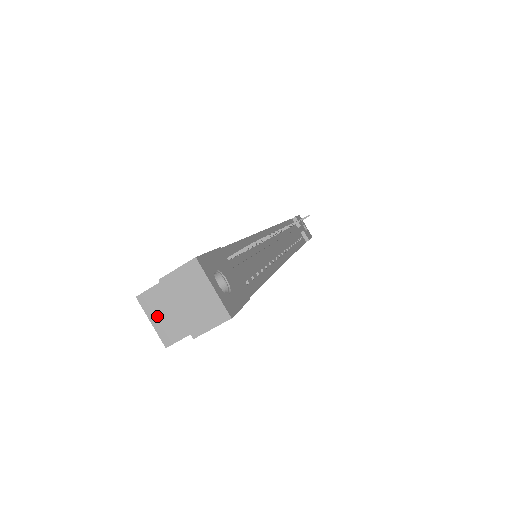
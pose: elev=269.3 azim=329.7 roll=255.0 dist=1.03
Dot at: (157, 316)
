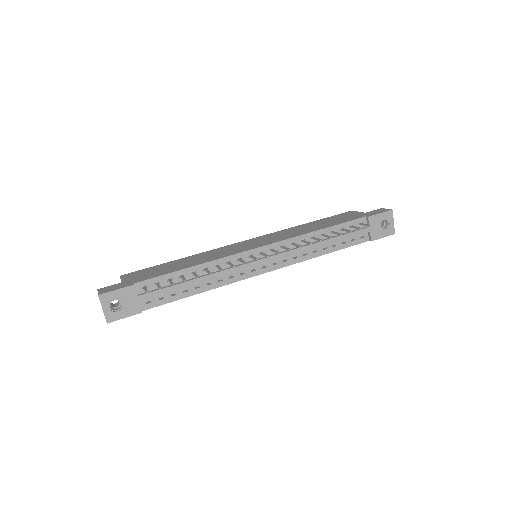
Dot at: occluded
